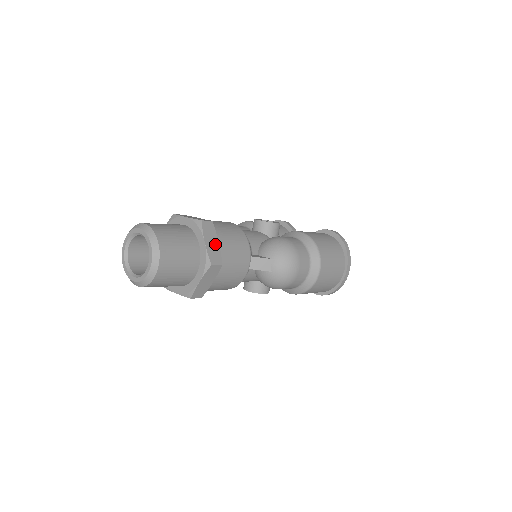
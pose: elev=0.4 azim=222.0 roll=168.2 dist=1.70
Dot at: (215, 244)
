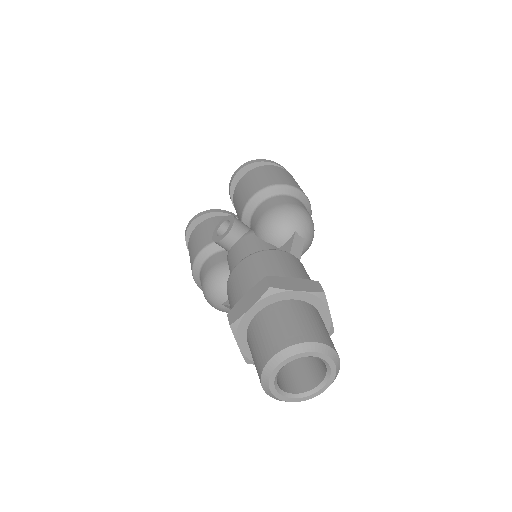
Dot at: (295, 282)
